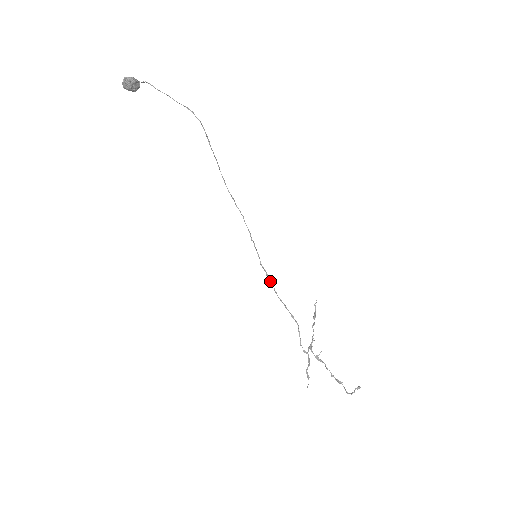
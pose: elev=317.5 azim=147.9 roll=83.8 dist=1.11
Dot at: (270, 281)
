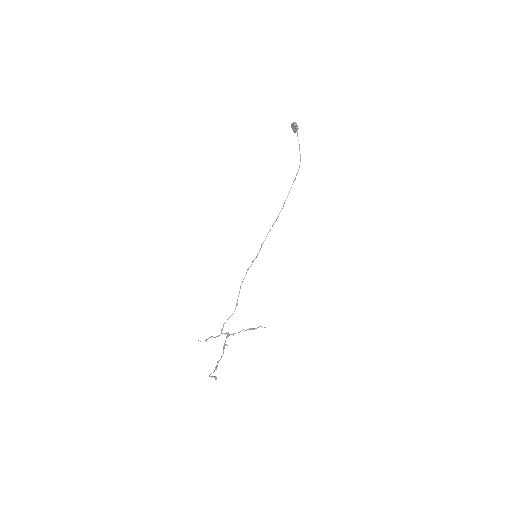
Dot at: (246, 273)
